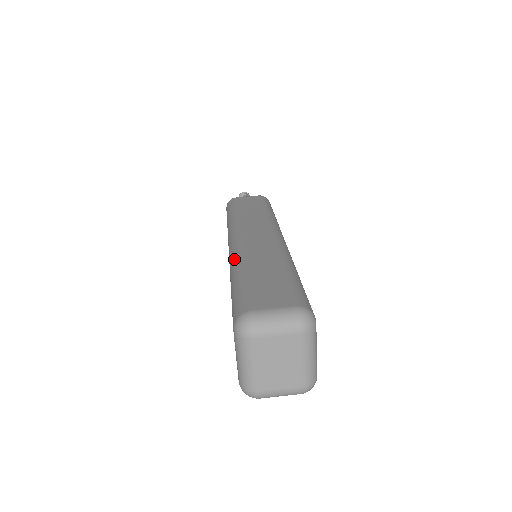
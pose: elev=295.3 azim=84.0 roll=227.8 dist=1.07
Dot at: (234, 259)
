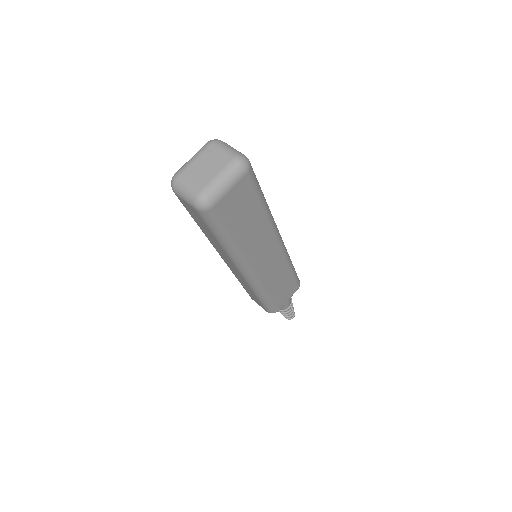
Dot at: occluded
